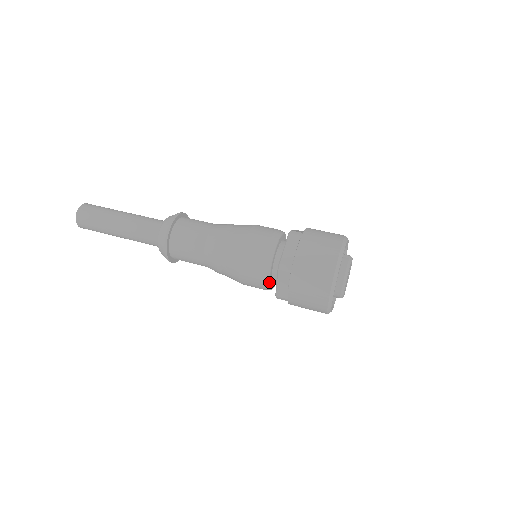
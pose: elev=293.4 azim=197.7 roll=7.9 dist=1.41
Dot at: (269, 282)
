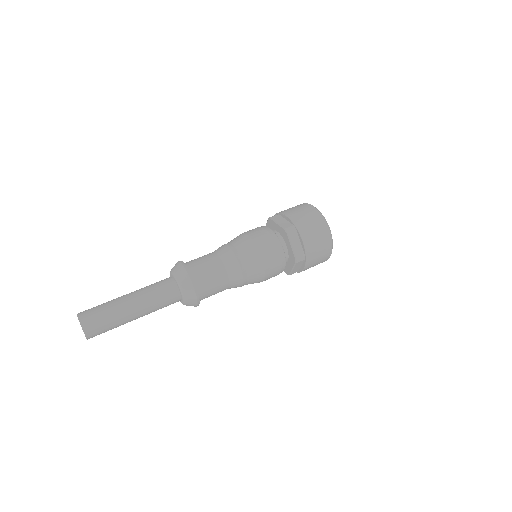
Dot at: occluded
